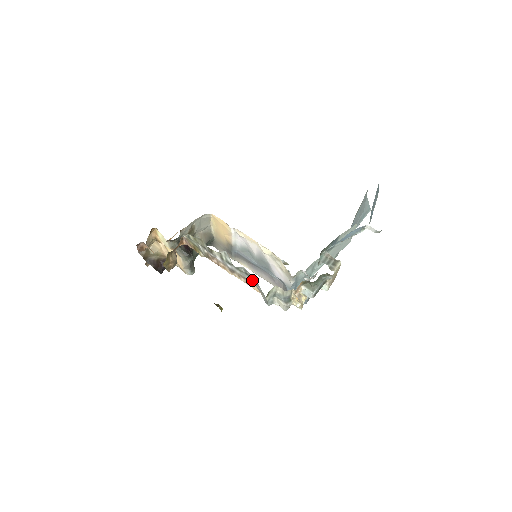
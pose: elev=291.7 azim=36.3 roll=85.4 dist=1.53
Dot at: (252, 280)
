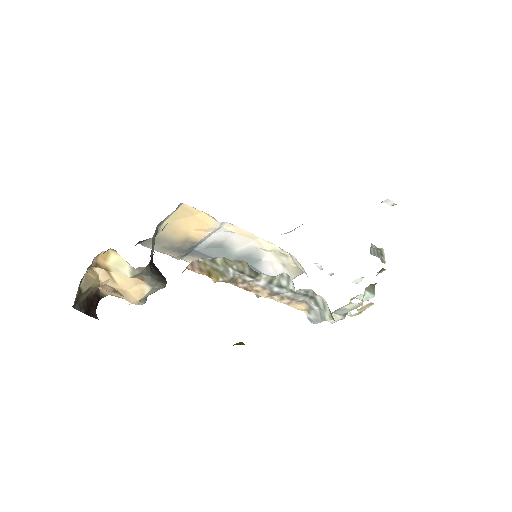
Dot at: (309, 301)
